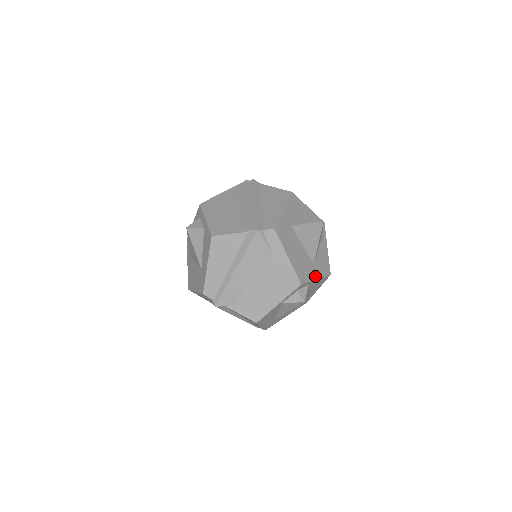
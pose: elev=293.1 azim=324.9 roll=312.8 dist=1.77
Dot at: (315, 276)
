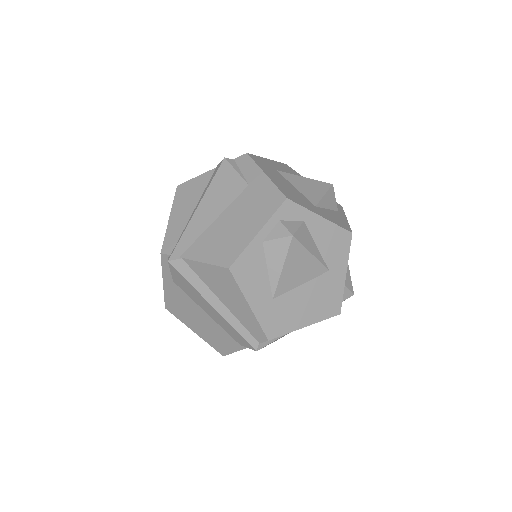
Dot at: (342, 276)
